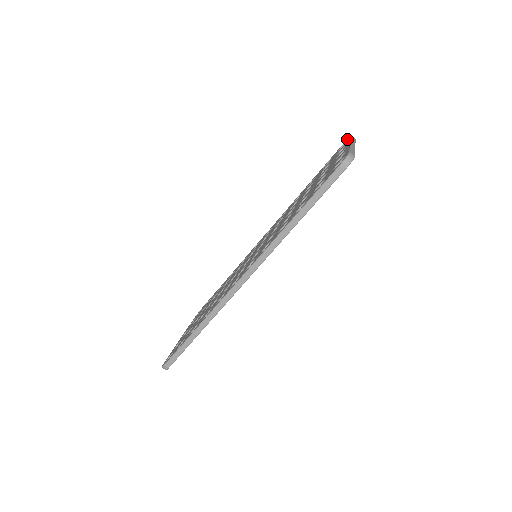
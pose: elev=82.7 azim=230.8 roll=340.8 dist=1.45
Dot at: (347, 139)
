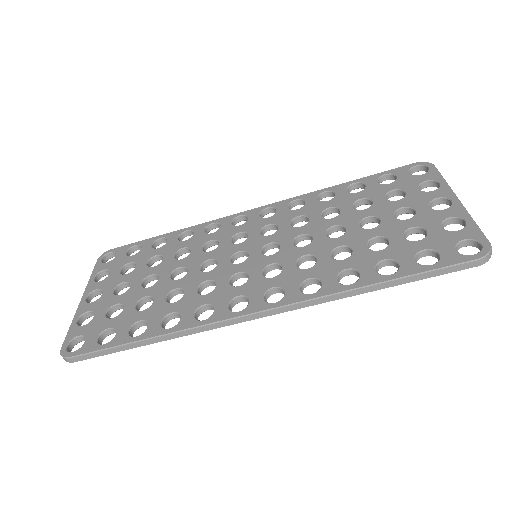
Dot at: (425, 164)
